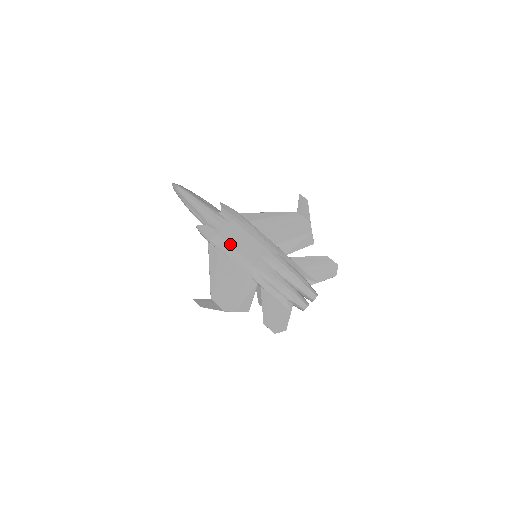
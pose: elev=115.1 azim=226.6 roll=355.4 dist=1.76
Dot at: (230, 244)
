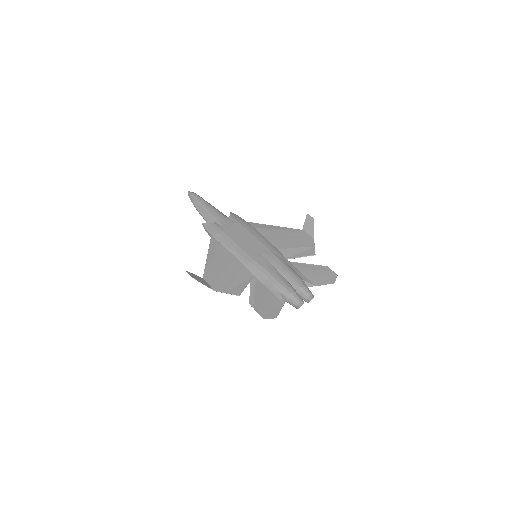
Dot at: (233, 239)
